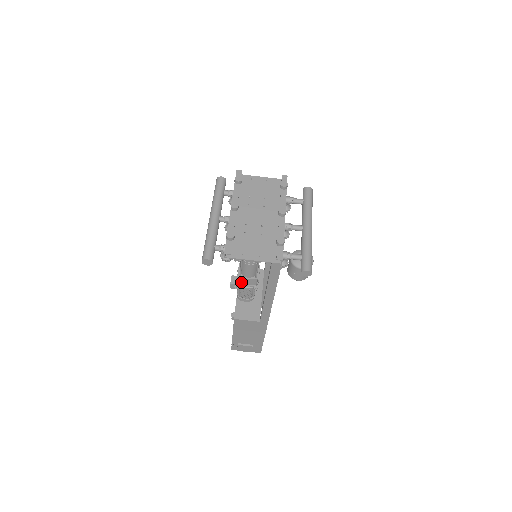
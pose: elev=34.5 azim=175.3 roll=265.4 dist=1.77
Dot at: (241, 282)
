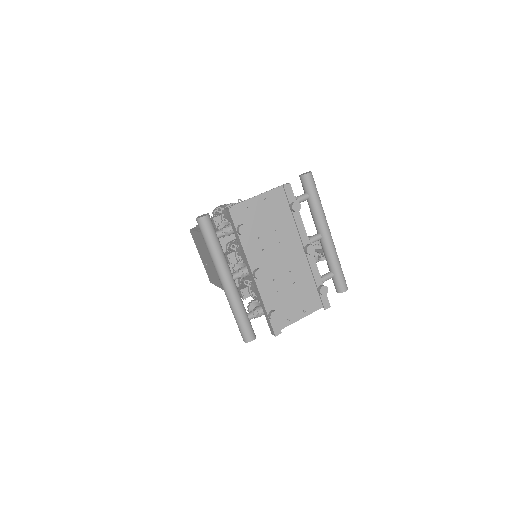
Dot at: occluded
